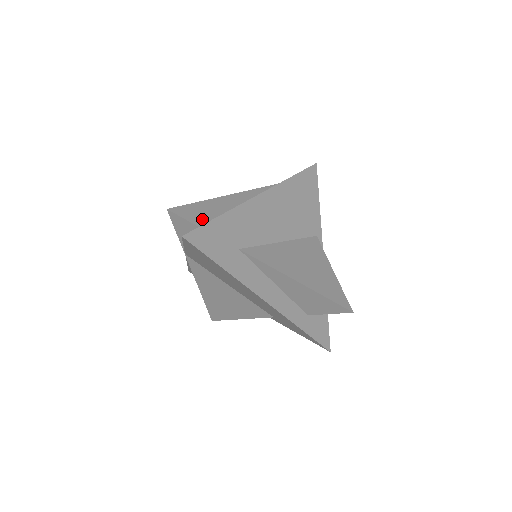
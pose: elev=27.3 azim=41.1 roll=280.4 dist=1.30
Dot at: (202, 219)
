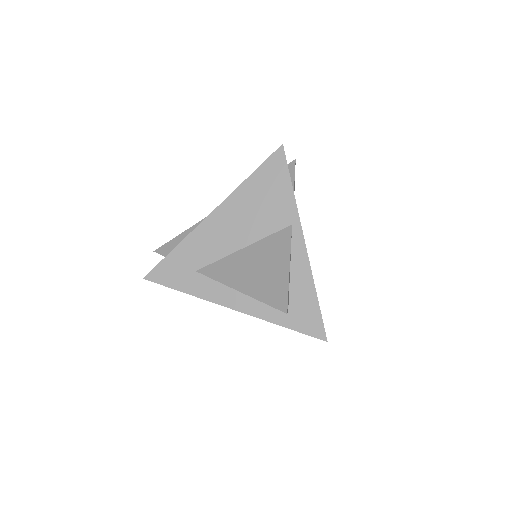
Dot at: occluded
